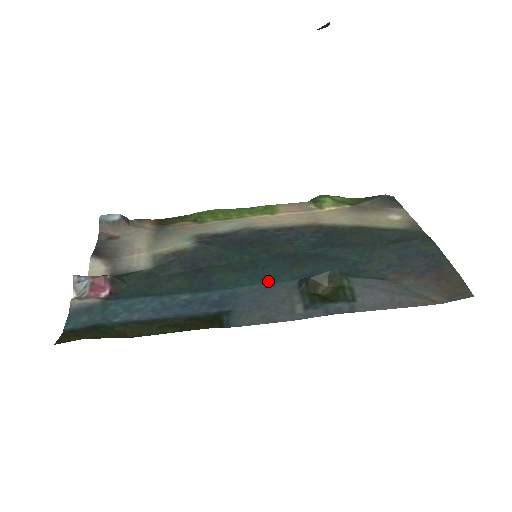
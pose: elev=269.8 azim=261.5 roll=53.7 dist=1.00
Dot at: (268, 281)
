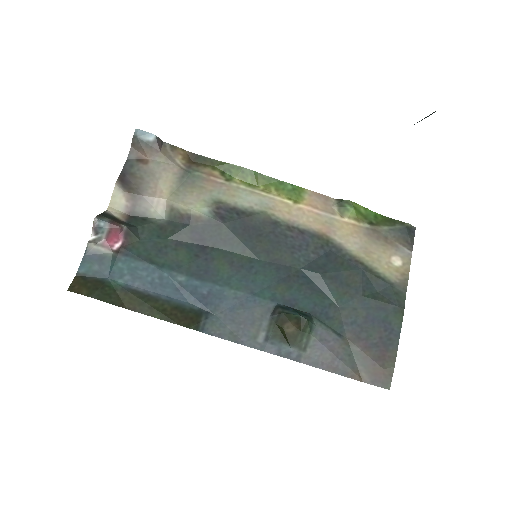
Dot at: (253, 292)
